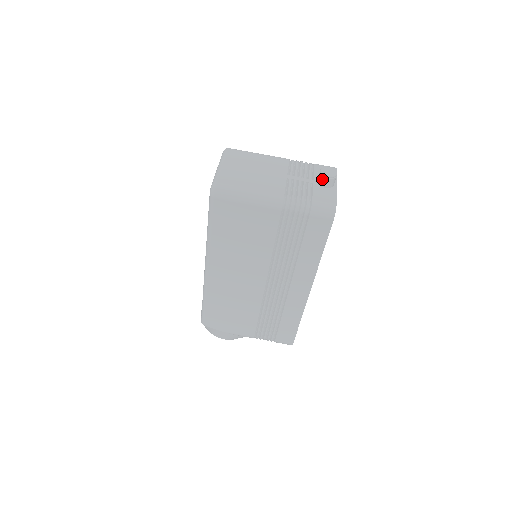
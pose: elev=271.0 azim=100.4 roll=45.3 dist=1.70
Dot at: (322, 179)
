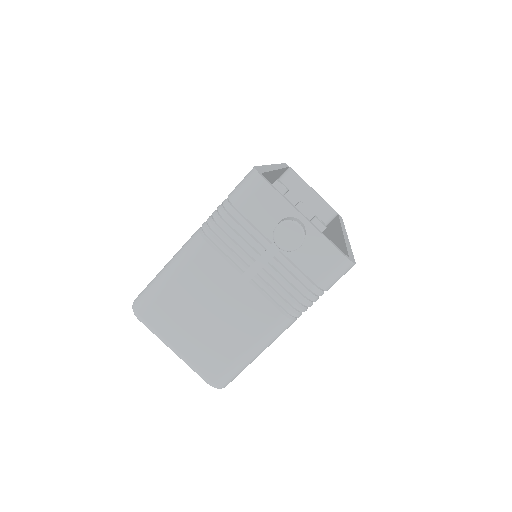
Dot at: (292, 250)
